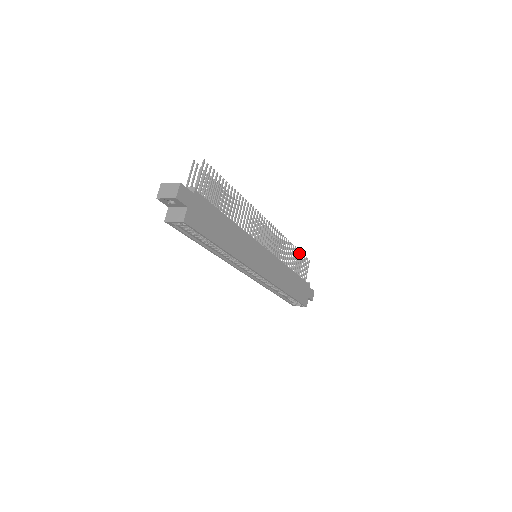
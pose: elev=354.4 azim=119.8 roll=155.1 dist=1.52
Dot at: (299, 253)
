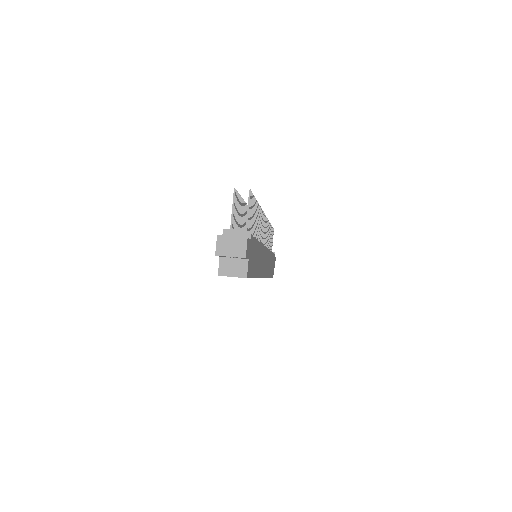
Dot at: (271, 228)
